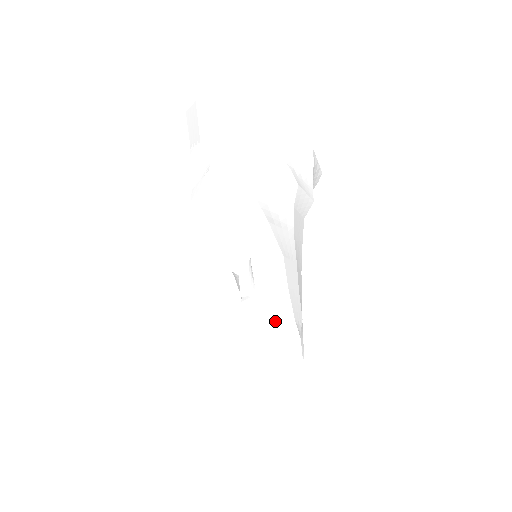
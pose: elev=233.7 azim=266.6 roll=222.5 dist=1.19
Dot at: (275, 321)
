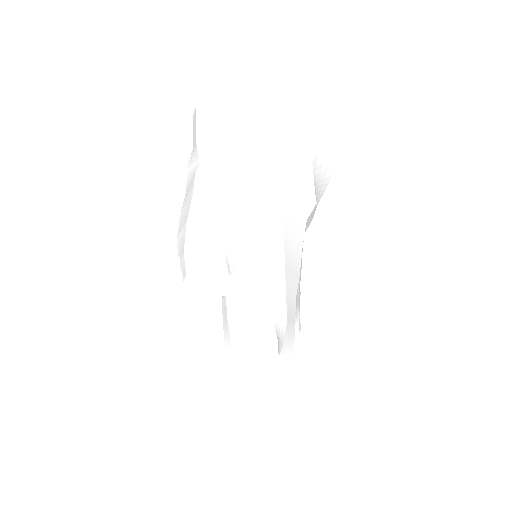
Dot at: (247, 320)
